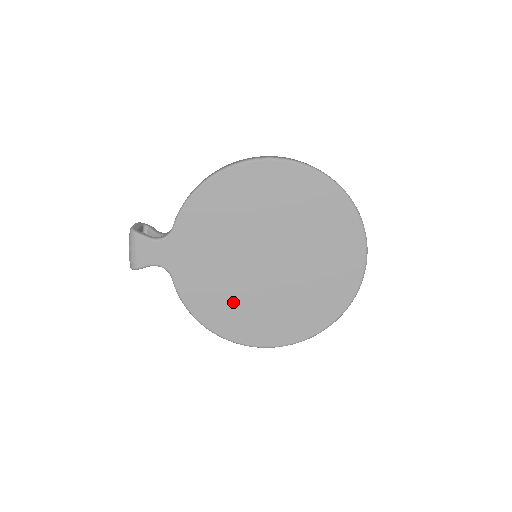
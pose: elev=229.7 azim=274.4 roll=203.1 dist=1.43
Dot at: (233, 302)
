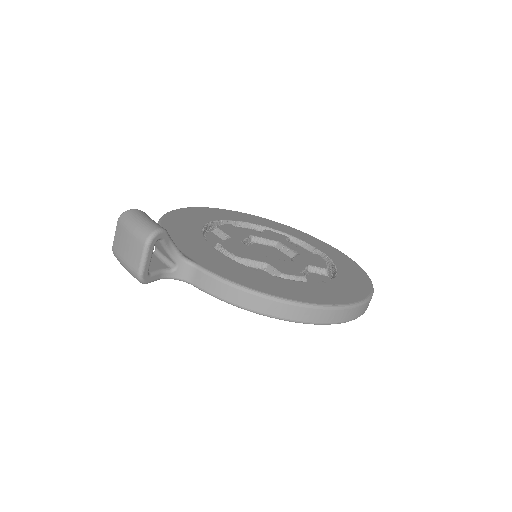
Dot at: occluded
